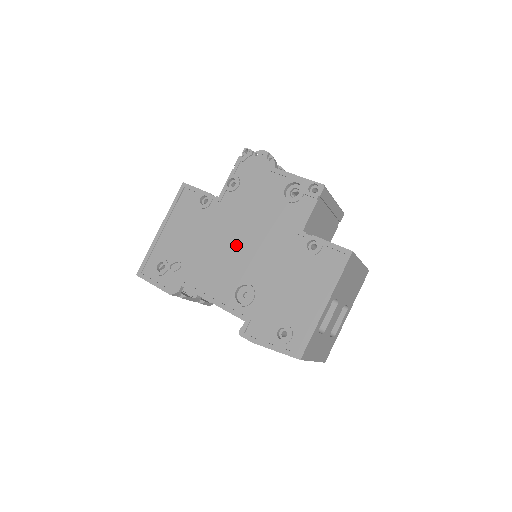
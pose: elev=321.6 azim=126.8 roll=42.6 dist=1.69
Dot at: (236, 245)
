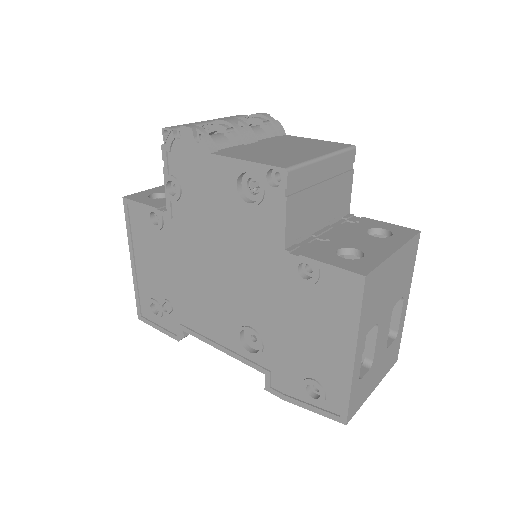
Dot at: (214, 276)
